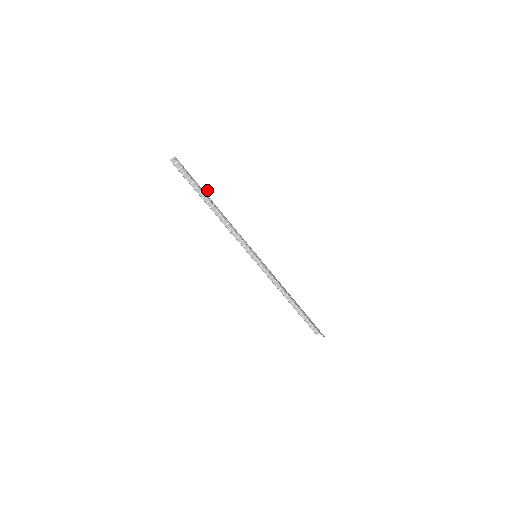
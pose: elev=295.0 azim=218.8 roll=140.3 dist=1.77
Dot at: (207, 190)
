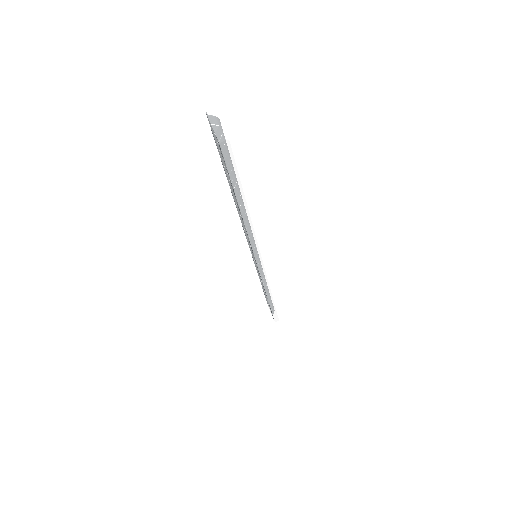
Dot at: (242, 196)
